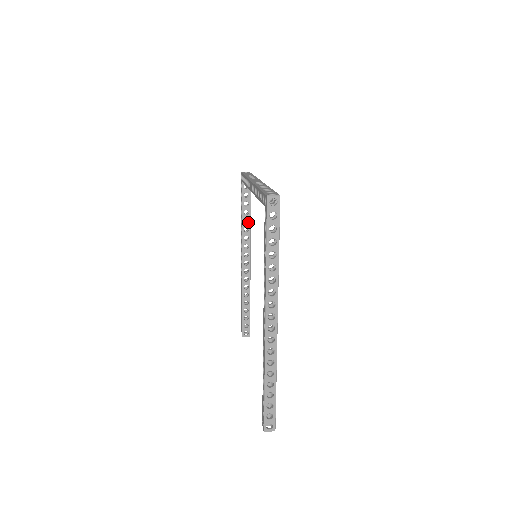
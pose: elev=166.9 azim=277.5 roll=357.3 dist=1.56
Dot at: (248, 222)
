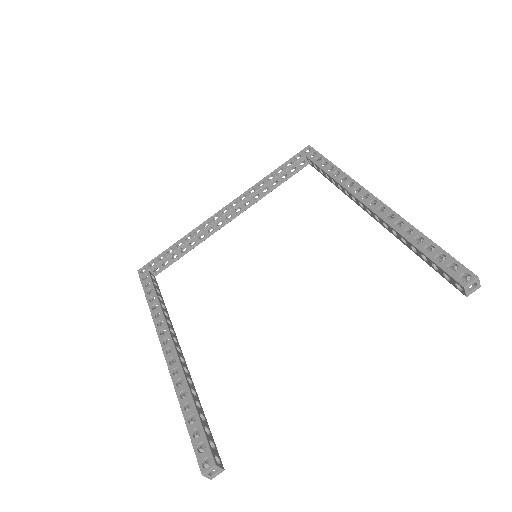
Dot at: (164, 308)
